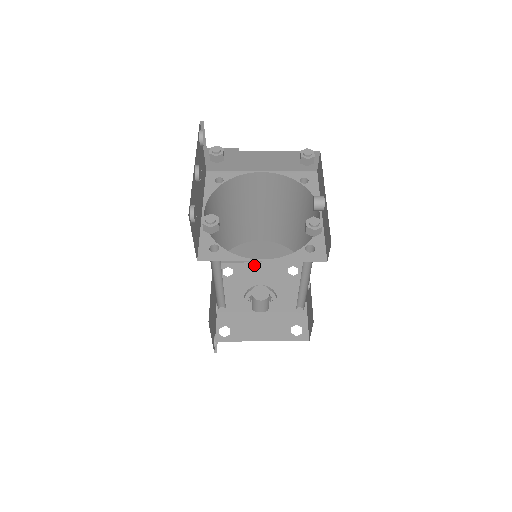
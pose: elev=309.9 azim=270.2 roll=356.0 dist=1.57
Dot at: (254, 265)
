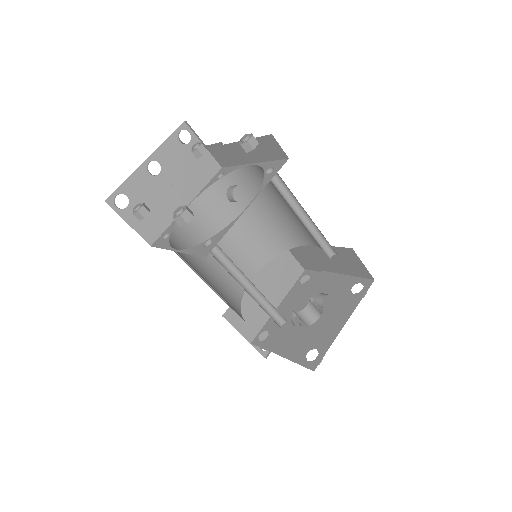
Dot at: (327, 275)
